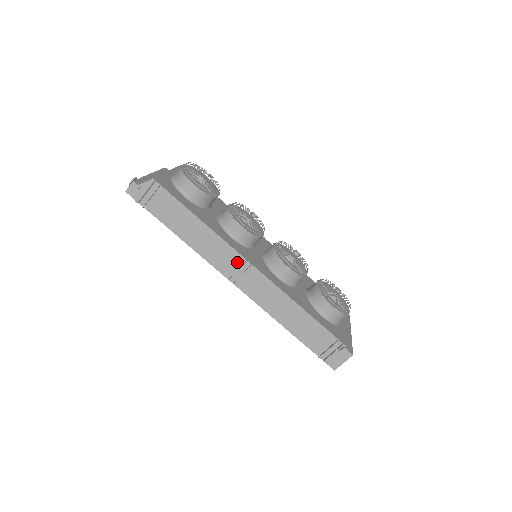
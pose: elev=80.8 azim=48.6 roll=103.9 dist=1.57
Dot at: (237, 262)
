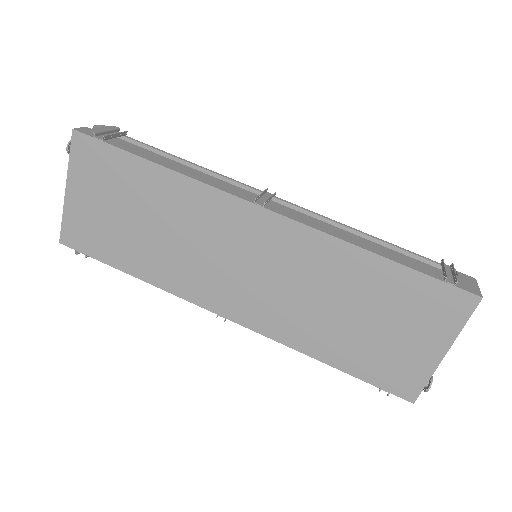
Dot at: occluded
